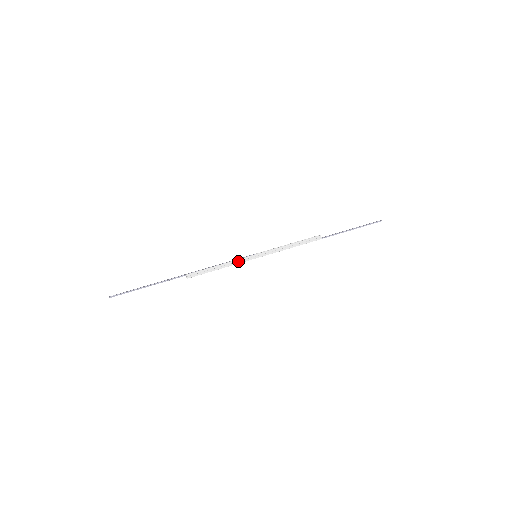
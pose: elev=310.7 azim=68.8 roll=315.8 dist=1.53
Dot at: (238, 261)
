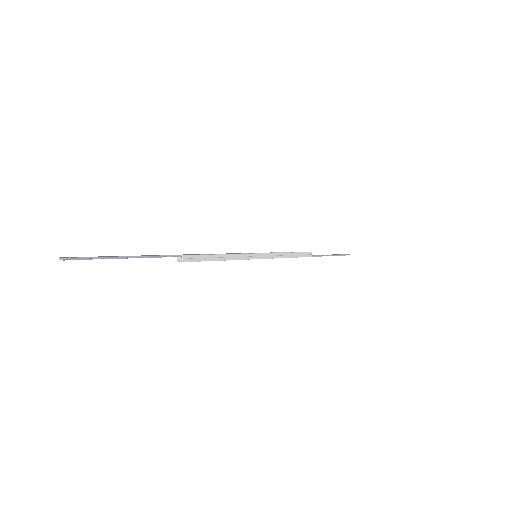
Dot at: (241, 256)
